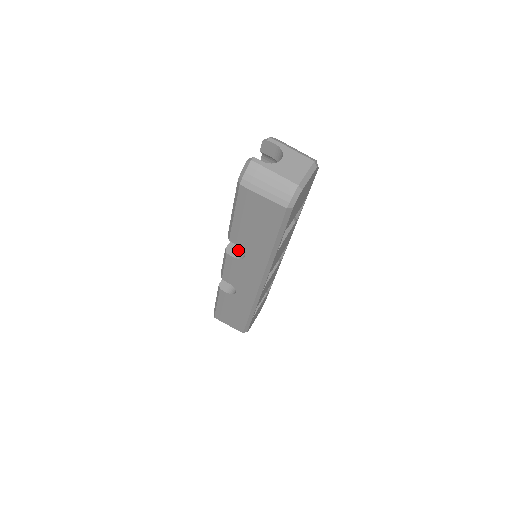
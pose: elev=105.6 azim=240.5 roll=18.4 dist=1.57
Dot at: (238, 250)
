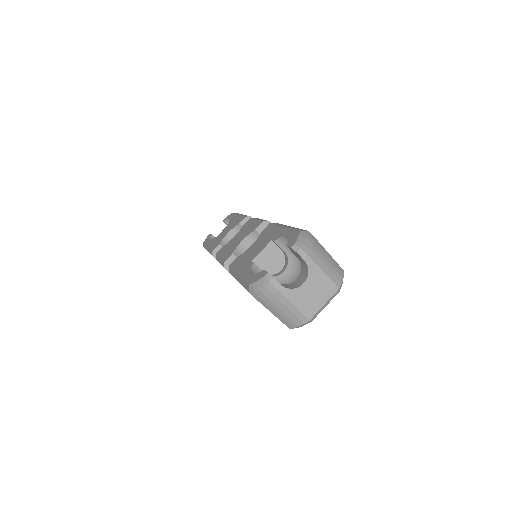
Dot at: occluded
